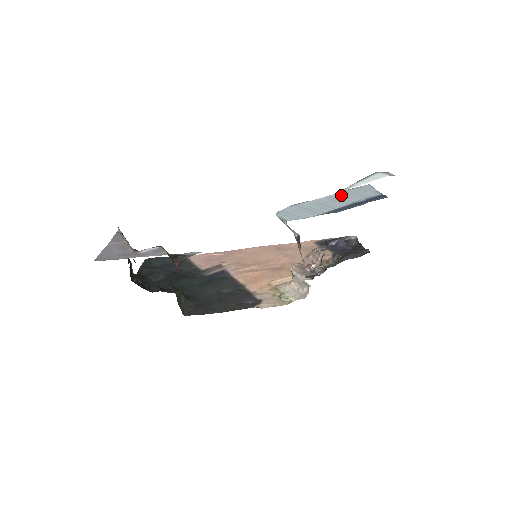
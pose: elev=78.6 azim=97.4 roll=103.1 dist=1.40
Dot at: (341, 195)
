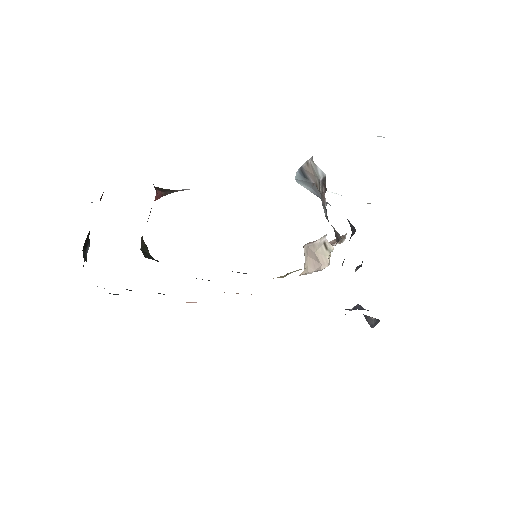
Dot at: occluded
